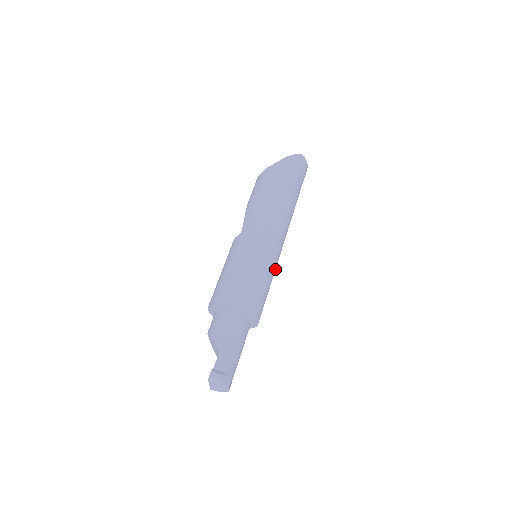
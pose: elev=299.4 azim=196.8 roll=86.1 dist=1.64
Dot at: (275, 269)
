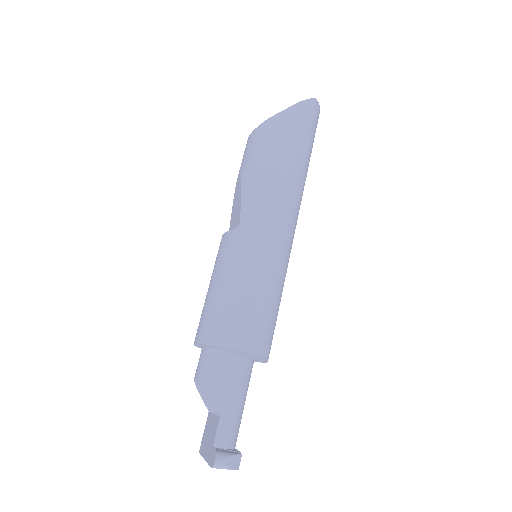
Dot at: occluded
